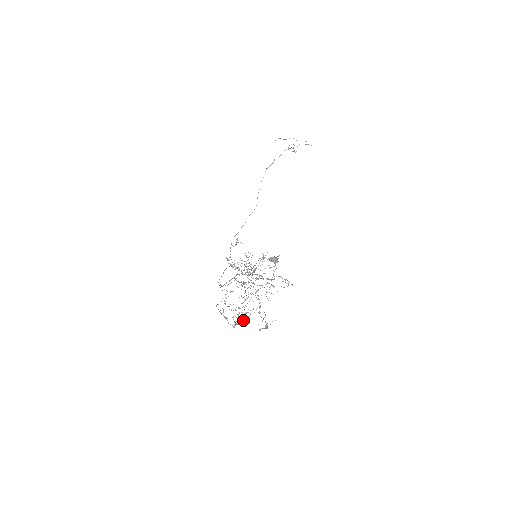
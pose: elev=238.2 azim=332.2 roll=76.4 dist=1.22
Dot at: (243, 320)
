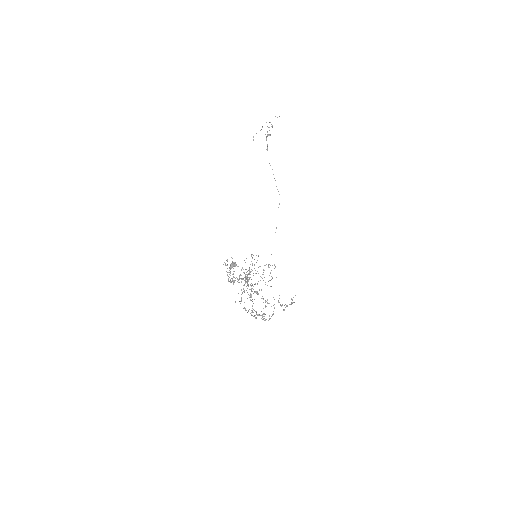
Dot at: (263, 314)
